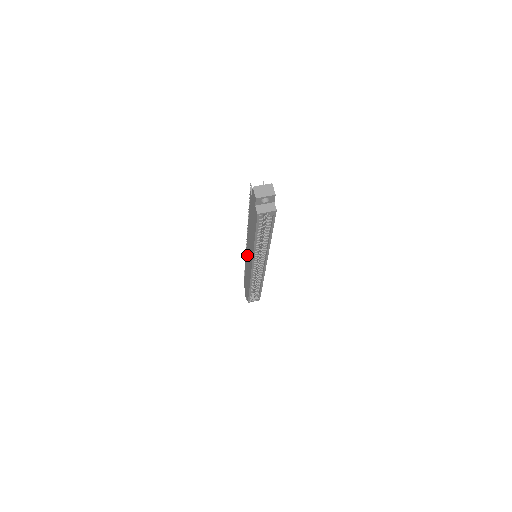
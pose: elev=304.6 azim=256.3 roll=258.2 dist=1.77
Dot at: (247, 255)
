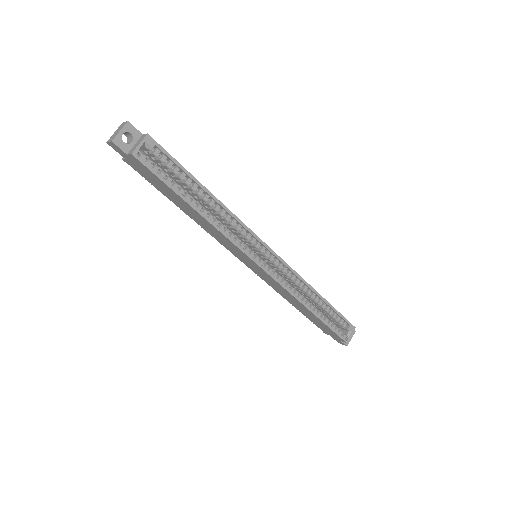
Dot at: (250, 268)
